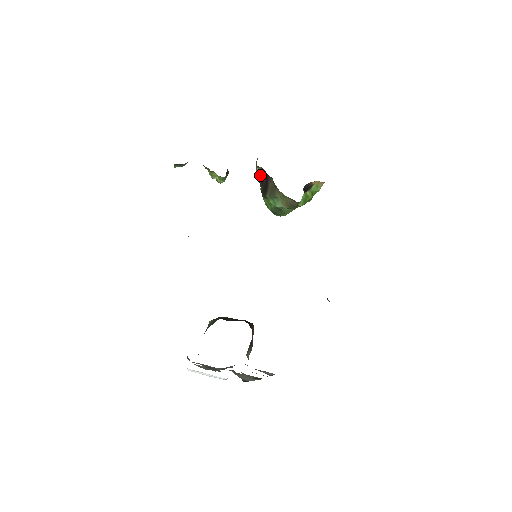
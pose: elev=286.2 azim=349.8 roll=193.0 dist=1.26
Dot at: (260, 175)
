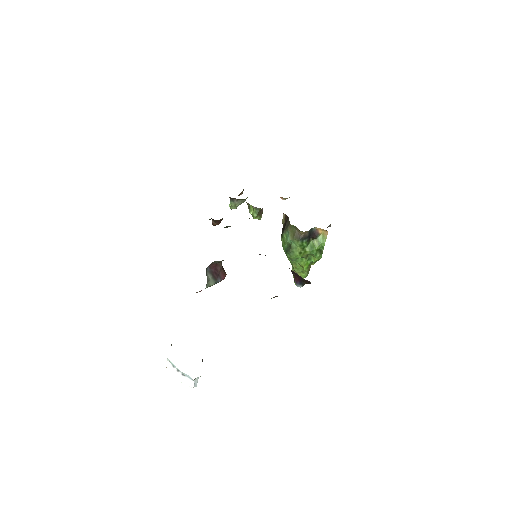
Dot at: (284, 222)
